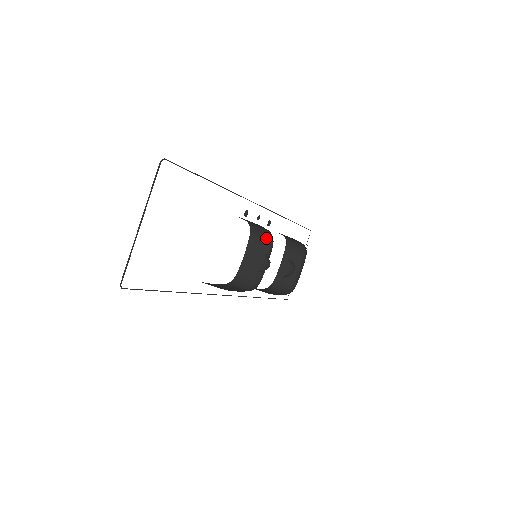
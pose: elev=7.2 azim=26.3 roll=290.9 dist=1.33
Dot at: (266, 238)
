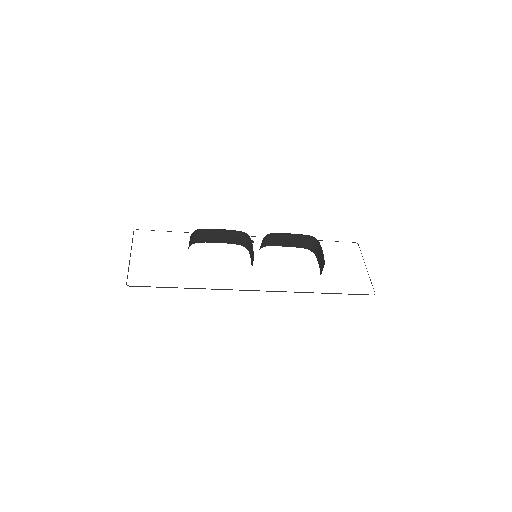
Dot at: (249, 240)
